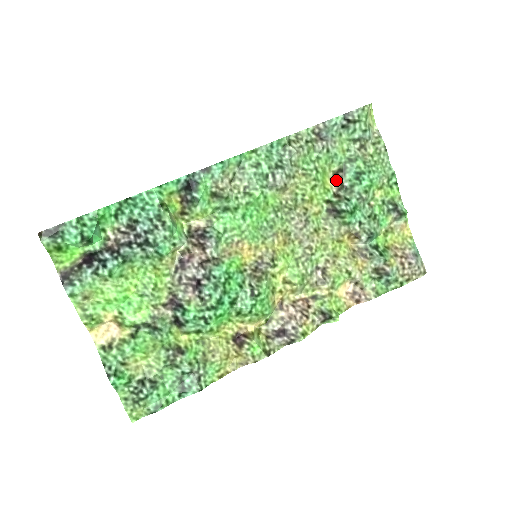
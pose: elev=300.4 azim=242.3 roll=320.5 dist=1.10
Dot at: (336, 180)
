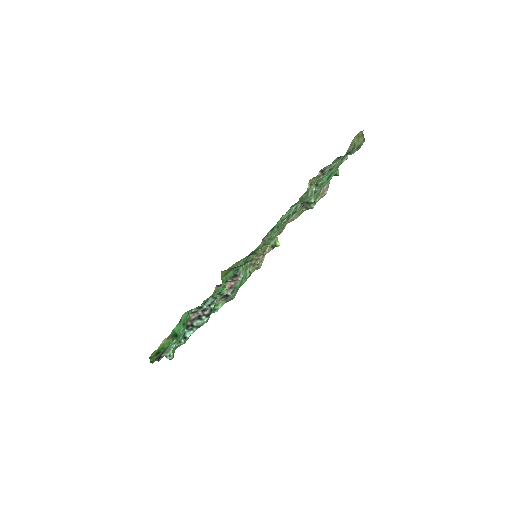
Dot at: occluded
